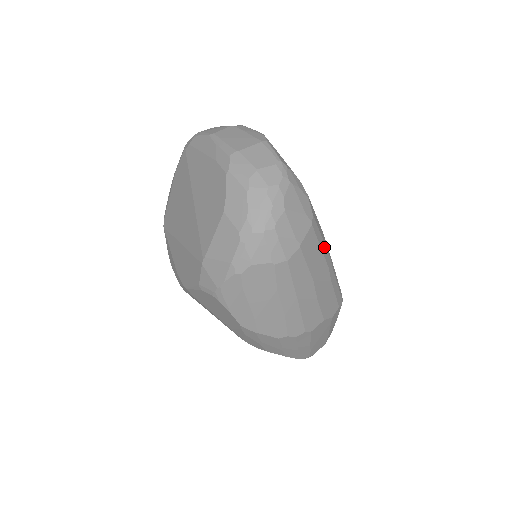
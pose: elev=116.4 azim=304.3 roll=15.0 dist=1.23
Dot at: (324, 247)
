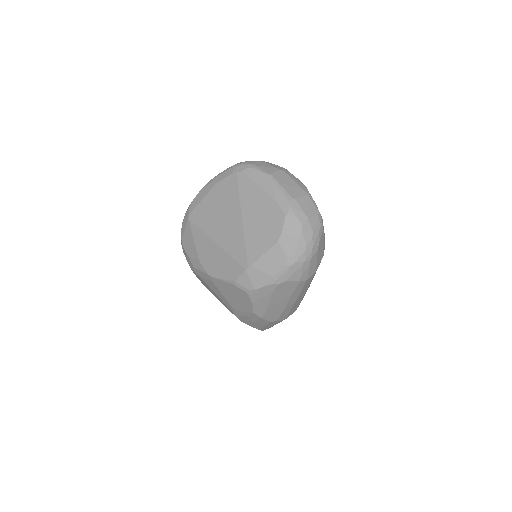
Dot at: occluded
